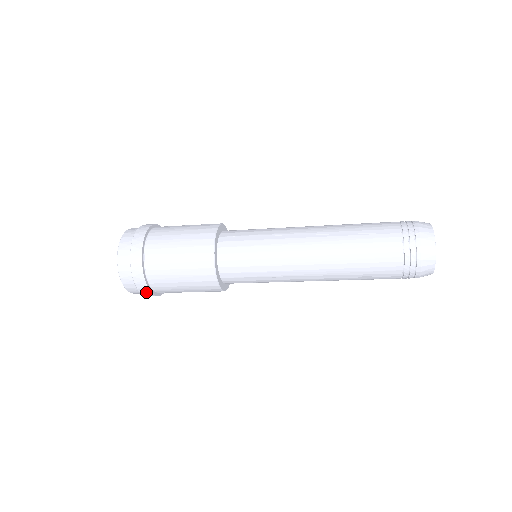
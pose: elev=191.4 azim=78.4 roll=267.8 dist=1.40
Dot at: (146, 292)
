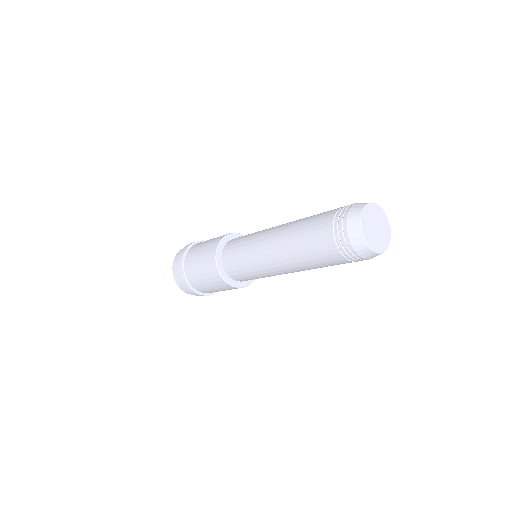
Dot at: occluded
